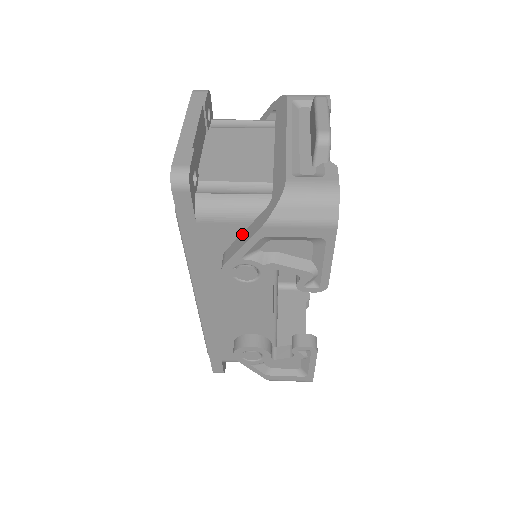
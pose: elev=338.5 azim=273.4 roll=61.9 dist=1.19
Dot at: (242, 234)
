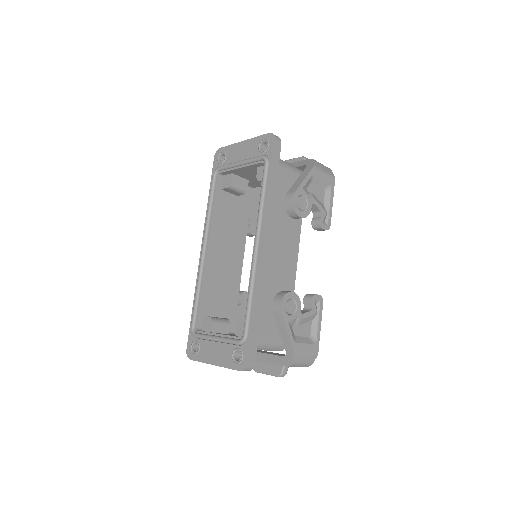
Dot at: (296, 181)
